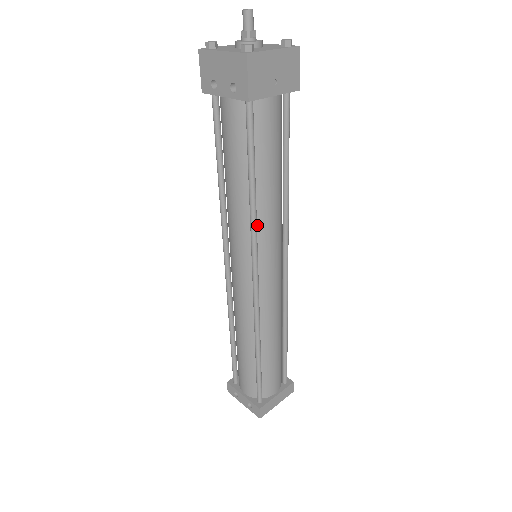
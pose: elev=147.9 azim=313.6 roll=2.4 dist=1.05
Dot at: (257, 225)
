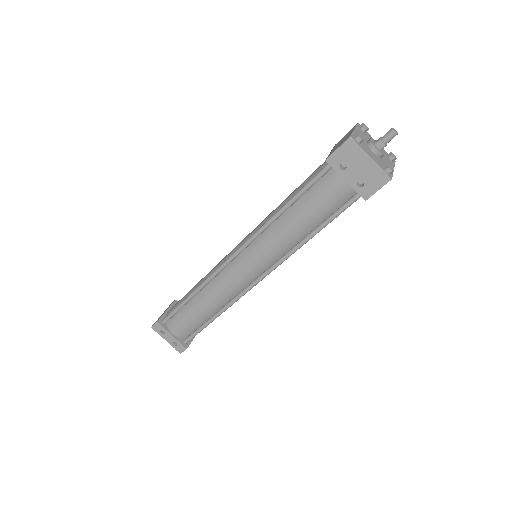
Dot at: (289, 251)
